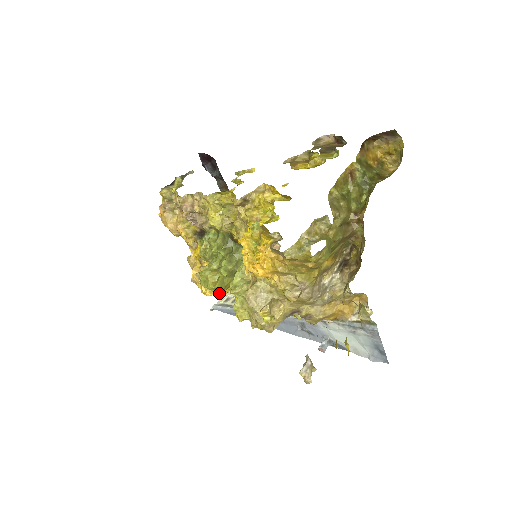
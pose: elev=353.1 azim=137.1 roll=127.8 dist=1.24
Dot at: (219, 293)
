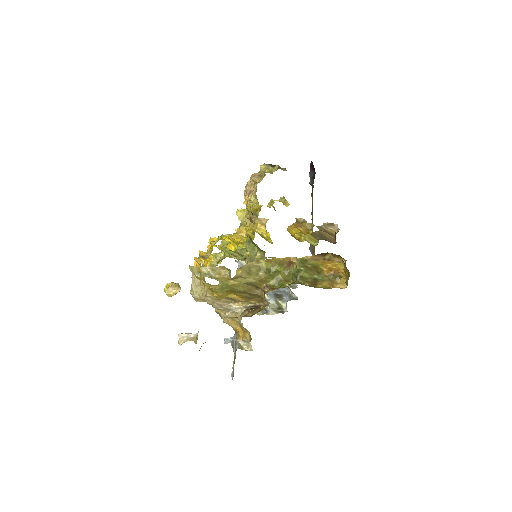
Dot at: occluded
